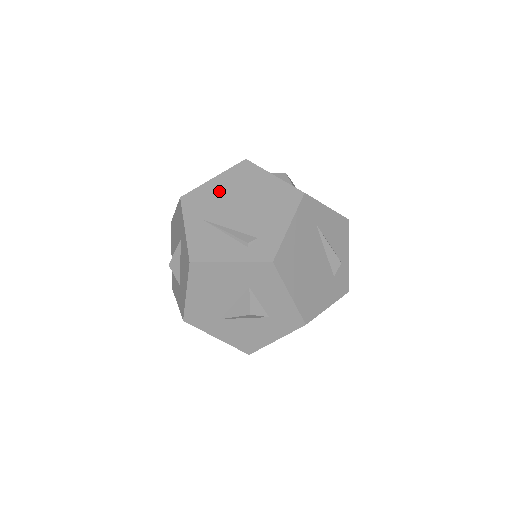
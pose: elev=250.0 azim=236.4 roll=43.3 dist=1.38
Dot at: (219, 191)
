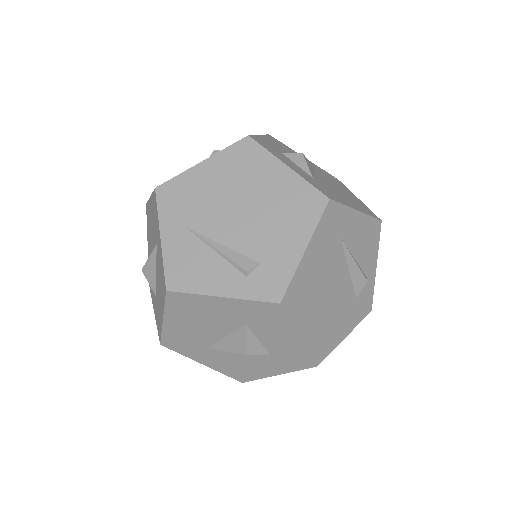
Dot at: (209, 184)
